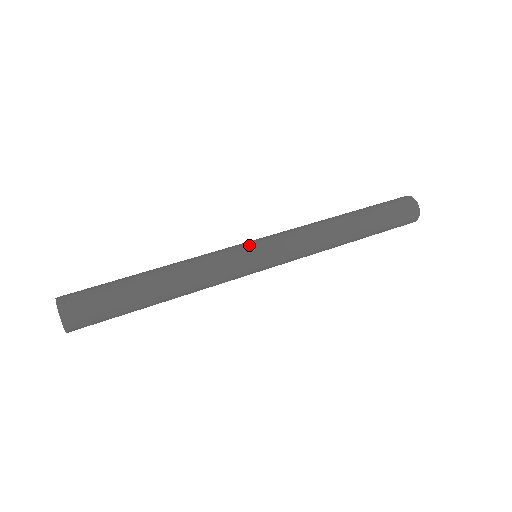
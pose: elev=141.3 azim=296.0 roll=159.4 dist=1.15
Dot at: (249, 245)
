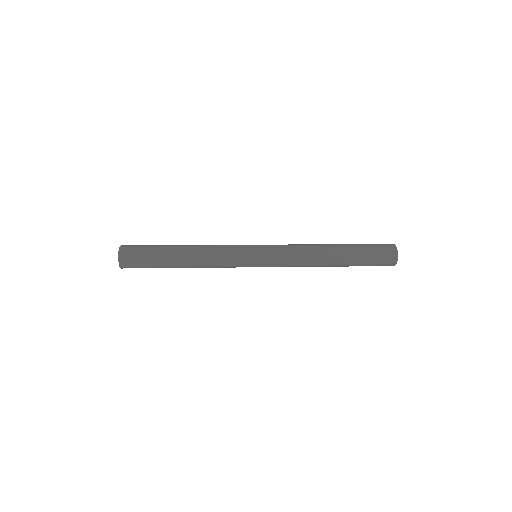
Dot at: occluded
